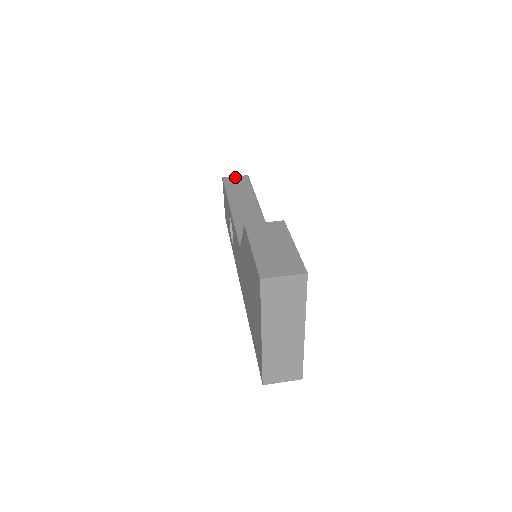
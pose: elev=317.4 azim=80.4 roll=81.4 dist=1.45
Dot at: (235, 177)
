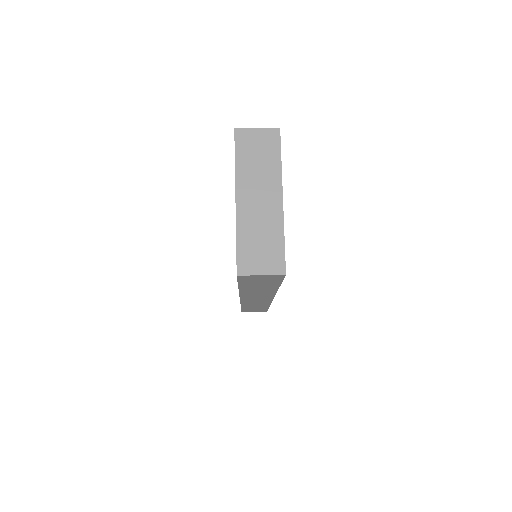
Dot at: occluded
